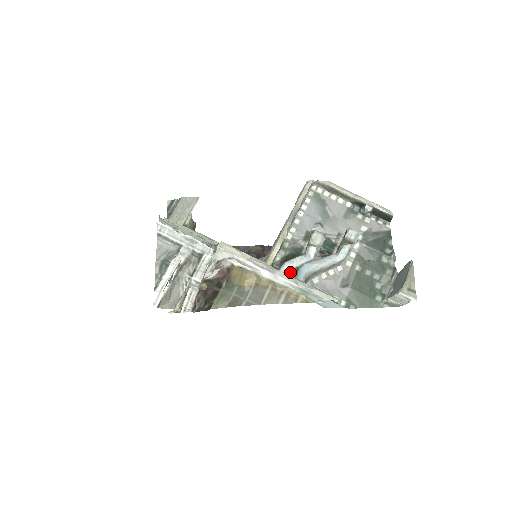
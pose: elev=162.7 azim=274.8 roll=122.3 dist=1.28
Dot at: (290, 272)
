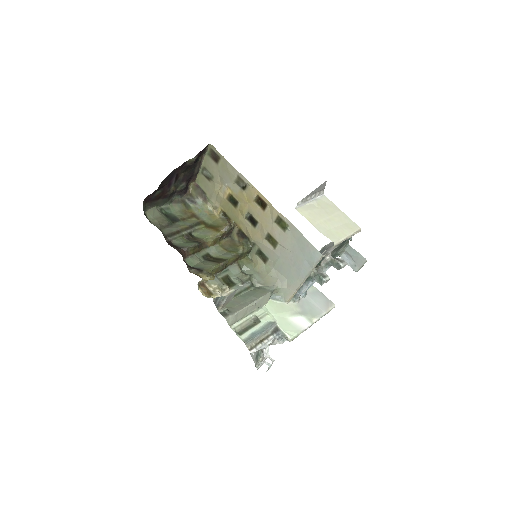
Dot at: occluded
